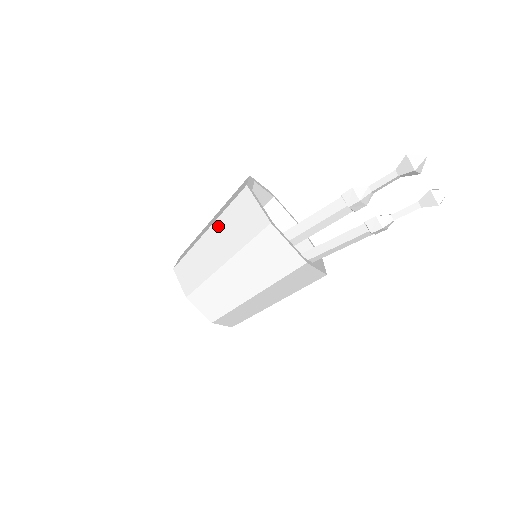
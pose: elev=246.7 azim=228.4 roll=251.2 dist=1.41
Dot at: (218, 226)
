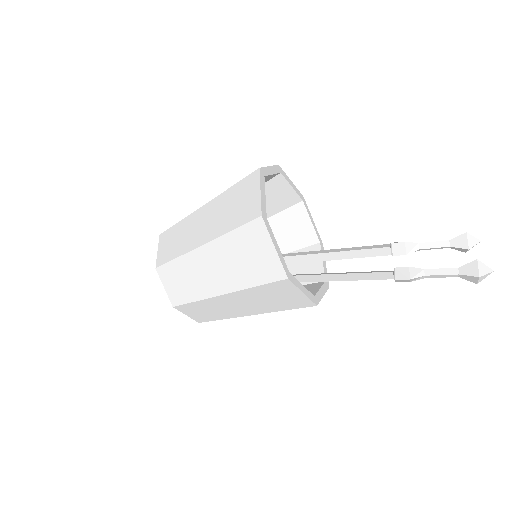
Dot at: (242, 296)
